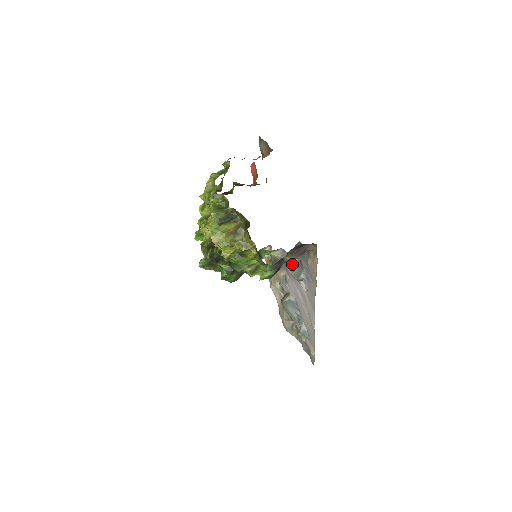
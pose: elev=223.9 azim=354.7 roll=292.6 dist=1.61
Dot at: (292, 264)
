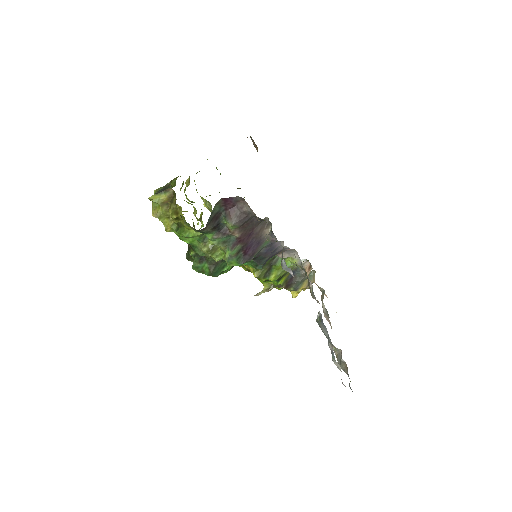
Dot at: occluded
